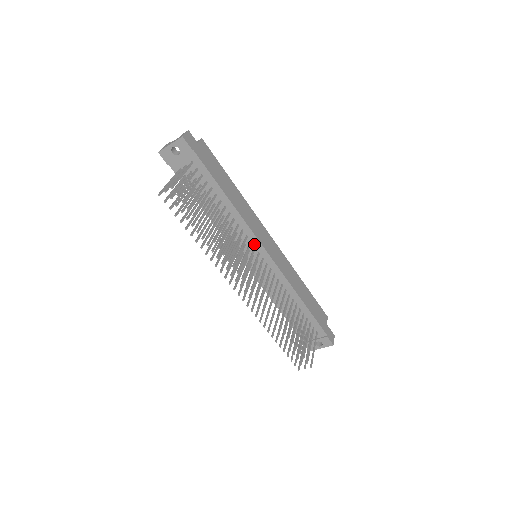
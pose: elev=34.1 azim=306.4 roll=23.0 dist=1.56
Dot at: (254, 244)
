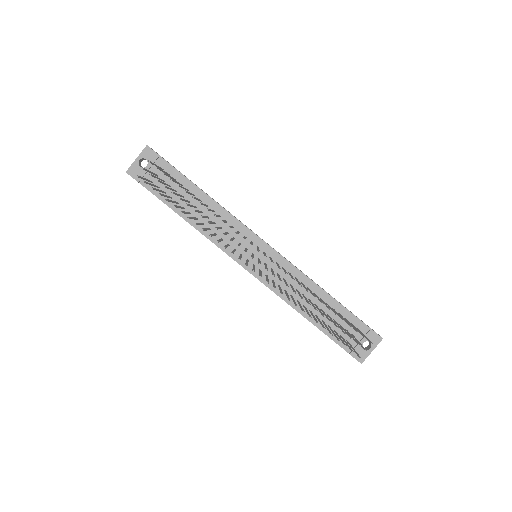
Dot at: (249, 239)
